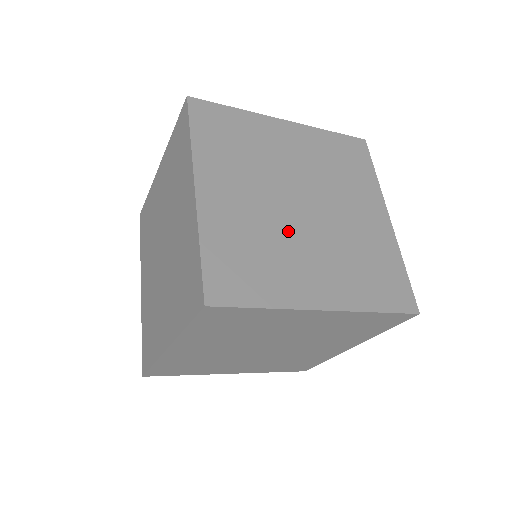
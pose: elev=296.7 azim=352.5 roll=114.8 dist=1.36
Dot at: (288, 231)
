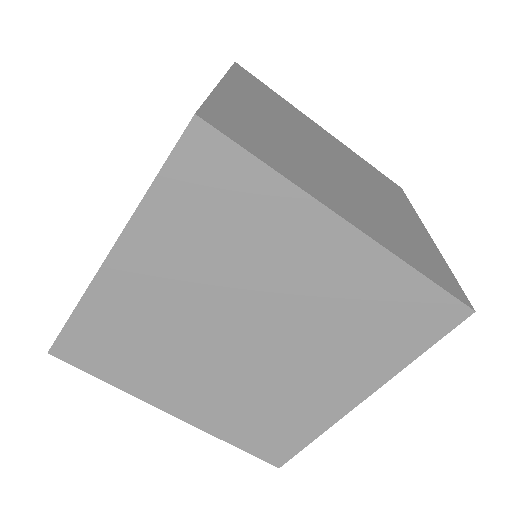
Dot at: (196, 346)
